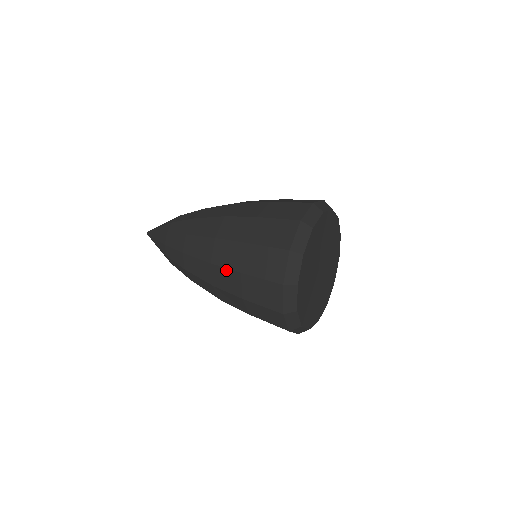
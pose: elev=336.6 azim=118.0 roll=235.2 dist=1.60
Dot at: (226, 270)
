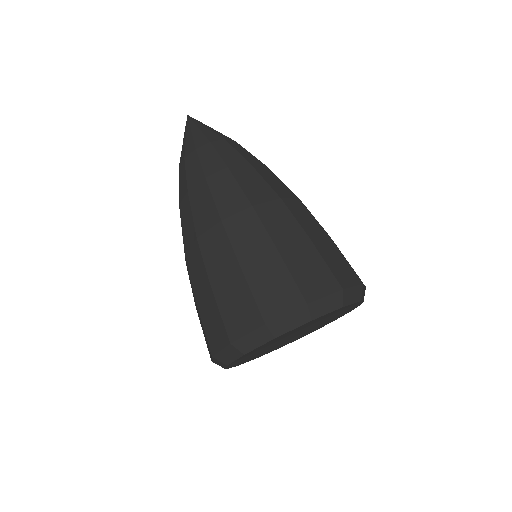
Dot at: (190, 278)
